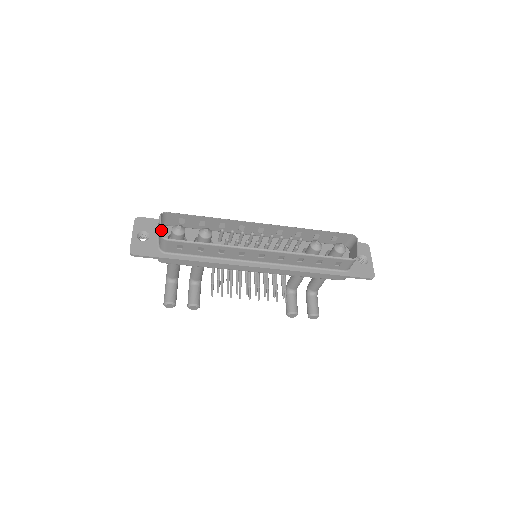
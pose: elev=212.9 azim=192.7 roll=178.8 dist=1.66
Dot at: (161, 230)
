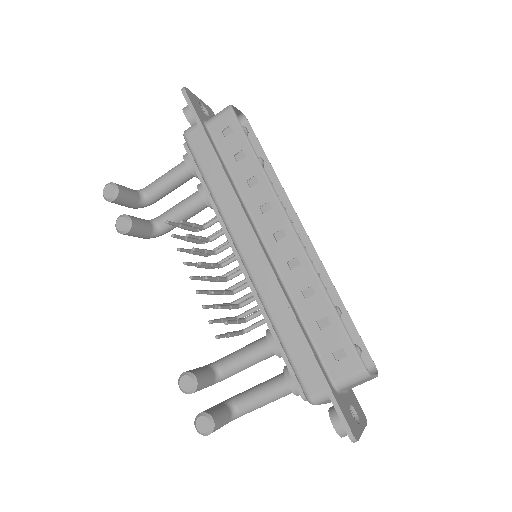
Dot at: occluded
